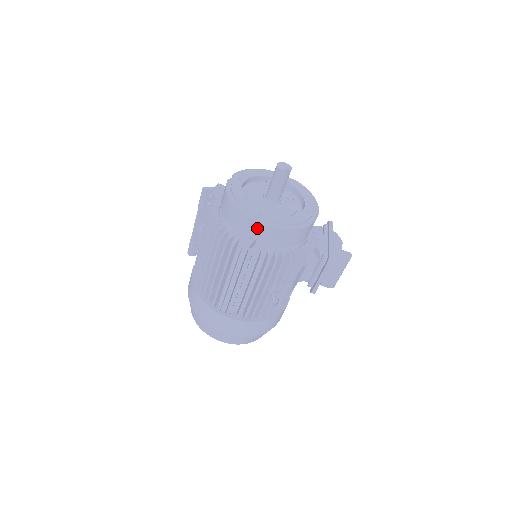
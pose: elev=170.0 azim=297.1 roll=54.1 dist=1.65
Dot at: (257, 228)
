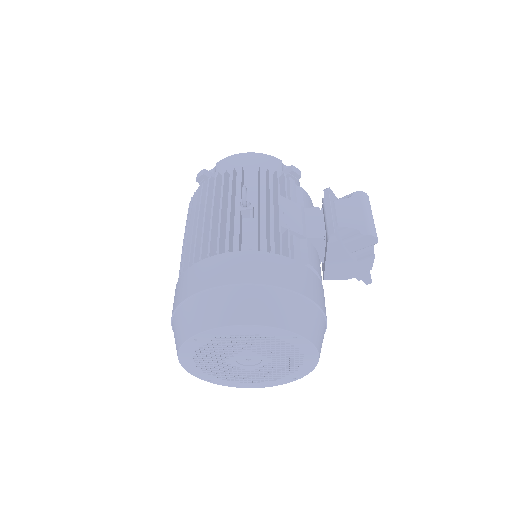
Dot at: (215, 170)
